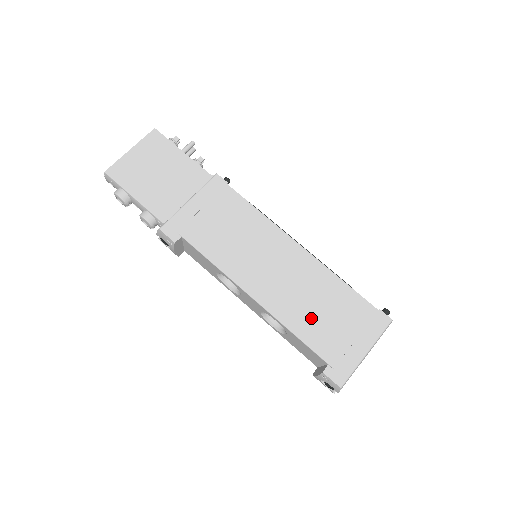
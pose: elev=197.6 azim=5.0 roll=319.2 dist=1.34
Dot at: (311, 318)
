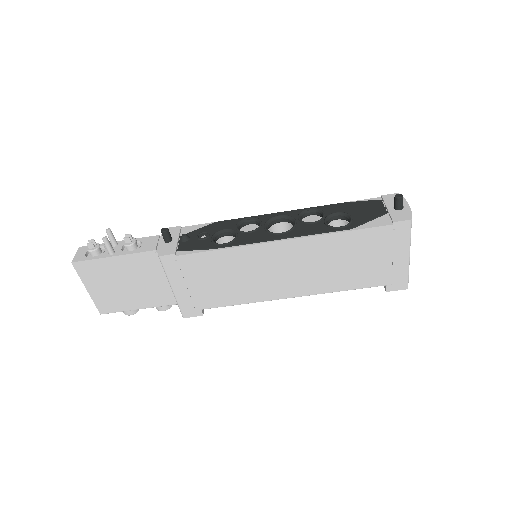
Dot at: (344, 274)
